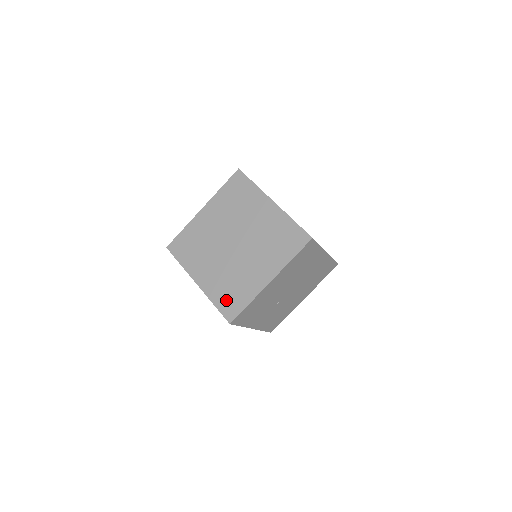
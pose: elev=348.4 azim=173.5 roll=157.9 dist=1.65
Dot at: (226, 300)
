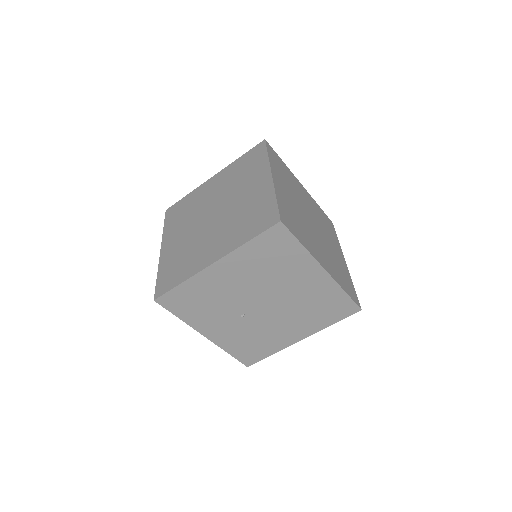
Dot at: (168, 273)
